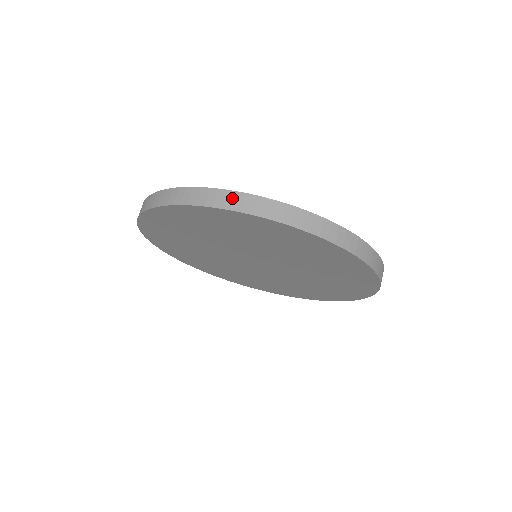
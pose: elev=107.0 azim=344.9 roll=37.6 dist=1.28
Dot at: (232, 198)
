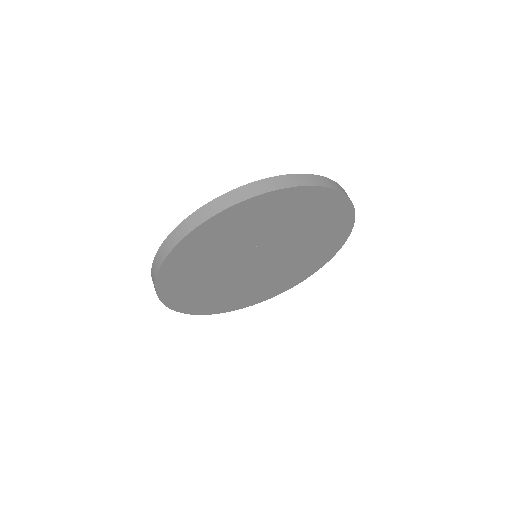
Dot at: (197, 217)
